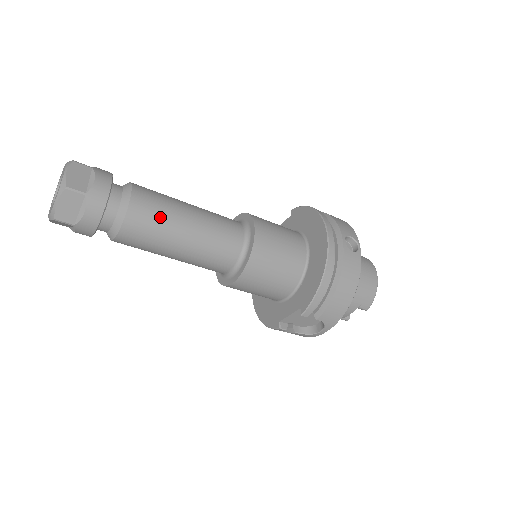
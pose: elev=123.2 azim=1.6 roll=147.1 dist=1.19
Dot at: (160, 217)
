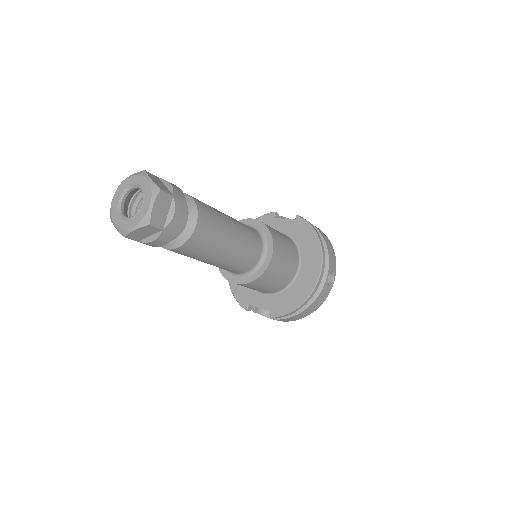
Dot at: (210, 245)
